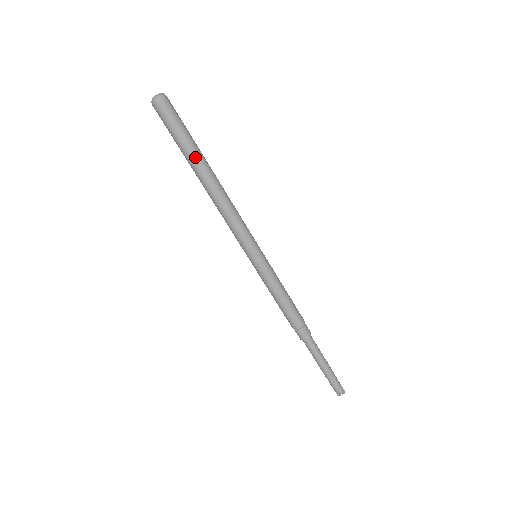
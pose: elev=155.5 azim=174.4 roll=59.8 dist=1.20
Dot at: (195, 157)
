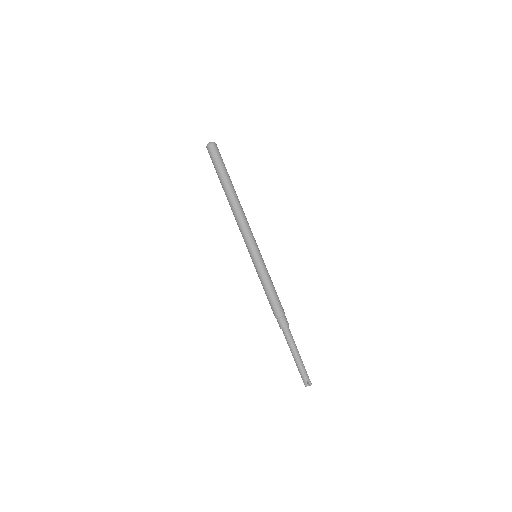
Dot at: (224, 182)
